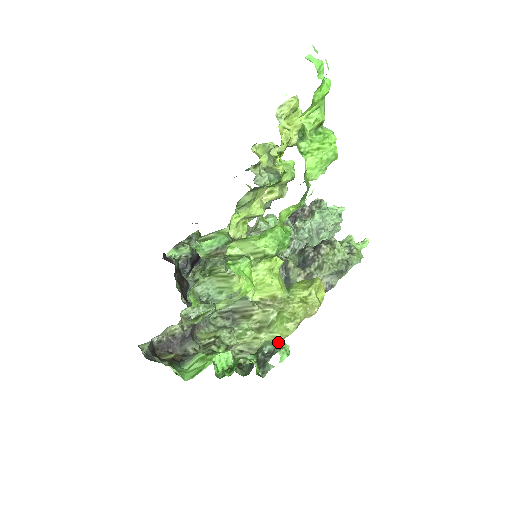
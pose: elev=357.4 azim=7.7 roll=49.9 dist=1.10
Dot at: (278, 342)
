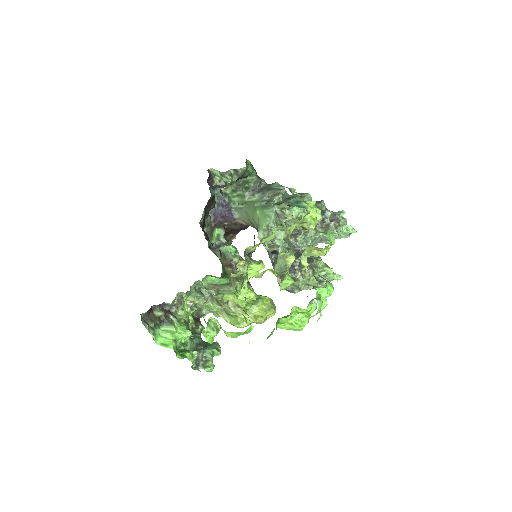
Dot at: (216, 350)
